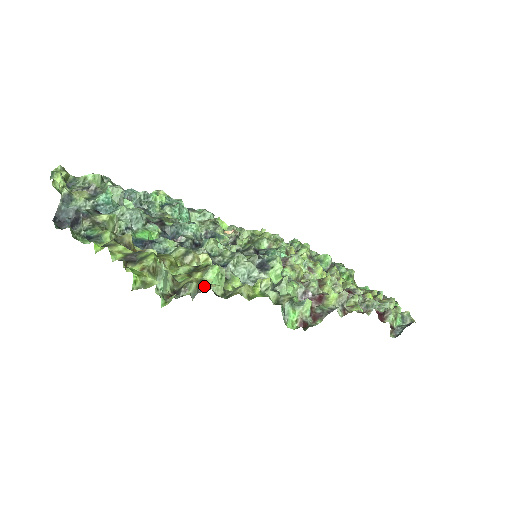
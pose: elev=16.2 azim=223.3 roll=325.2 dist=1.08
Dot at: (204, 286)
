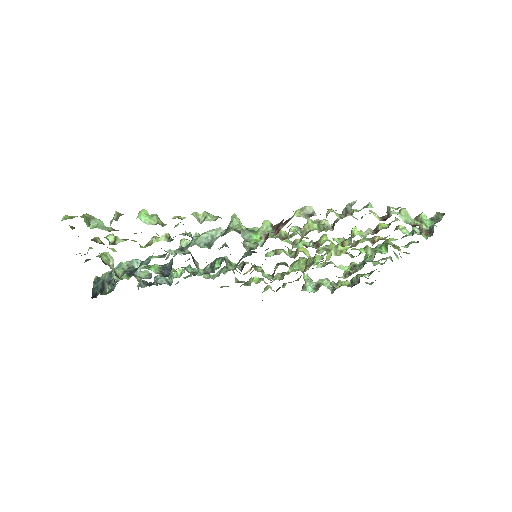
Dot at: occluded
